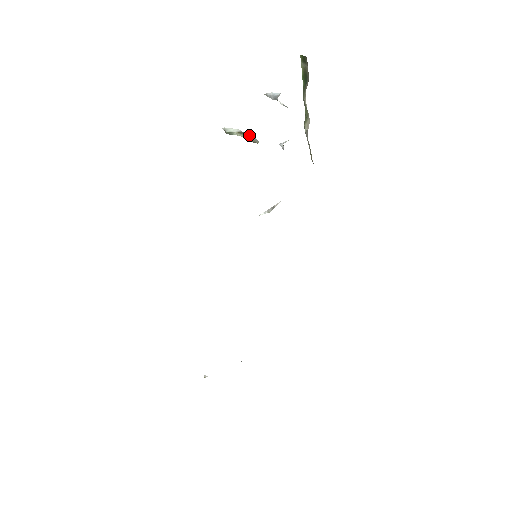
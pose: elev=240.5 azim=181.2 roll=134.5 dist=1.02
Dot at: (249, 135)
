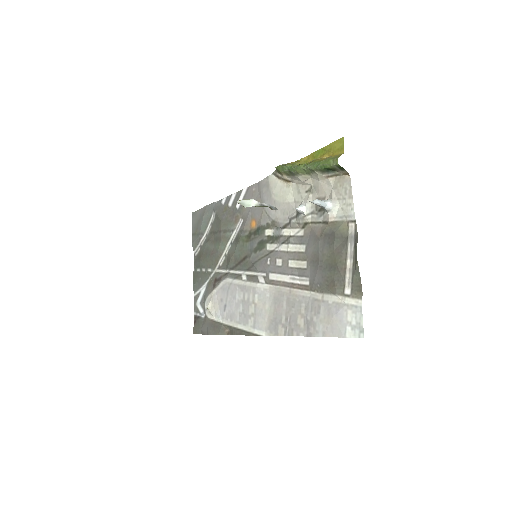
Dot at: (269, 207)
